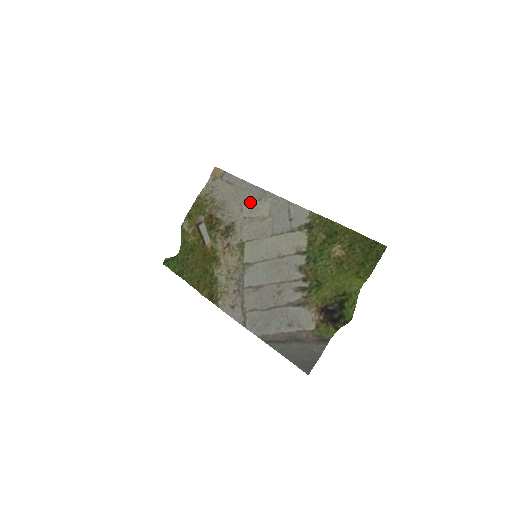
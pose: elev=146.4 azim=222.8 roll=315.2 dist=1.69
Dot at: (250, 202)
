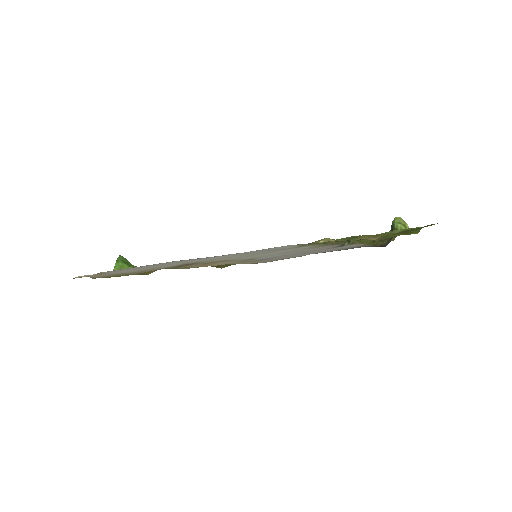
Dot at: occluded
